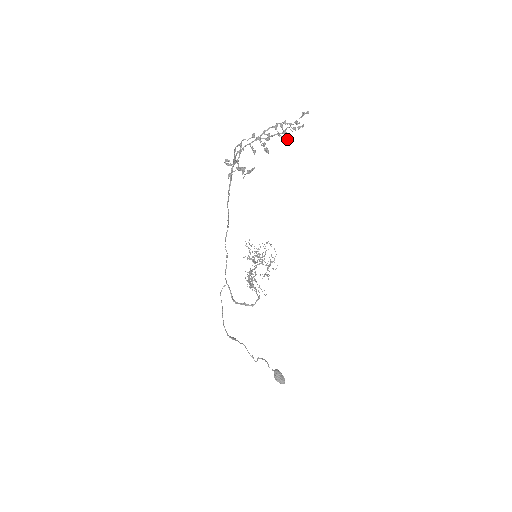
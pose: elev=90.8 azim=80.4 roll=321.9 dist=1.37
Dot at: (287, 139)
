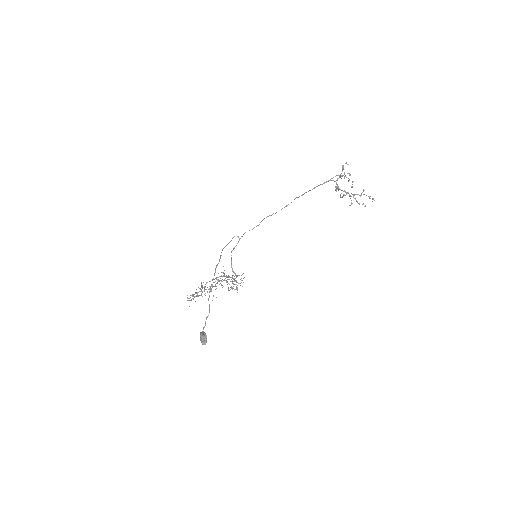
Dot at: occluded
